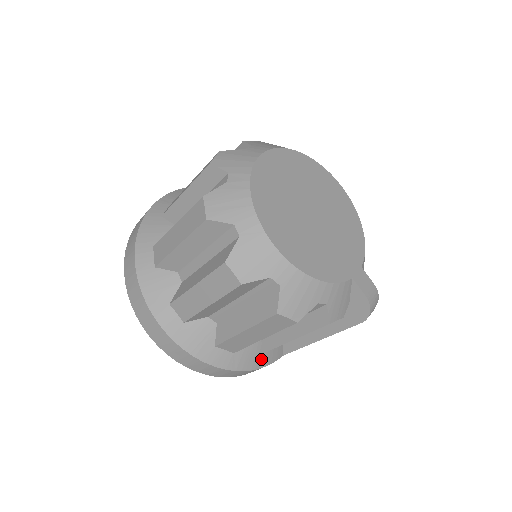
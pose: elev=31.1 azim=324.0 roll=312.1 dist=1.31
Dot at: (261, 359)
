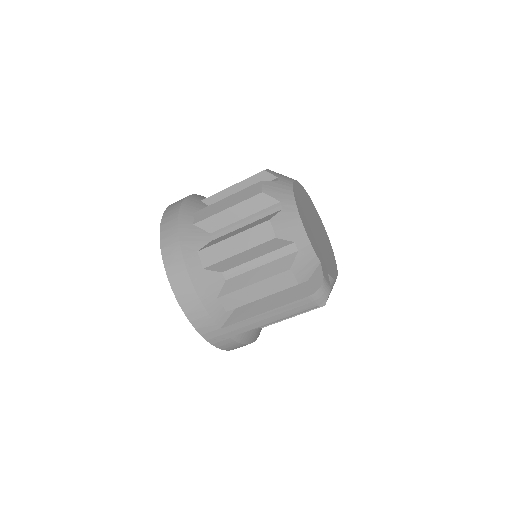
Dot at: (211, 300)
